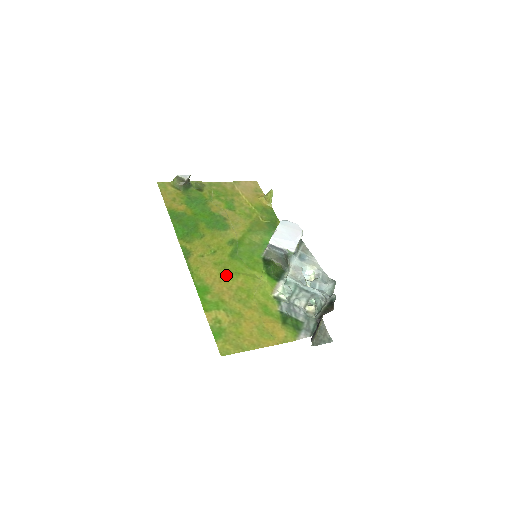
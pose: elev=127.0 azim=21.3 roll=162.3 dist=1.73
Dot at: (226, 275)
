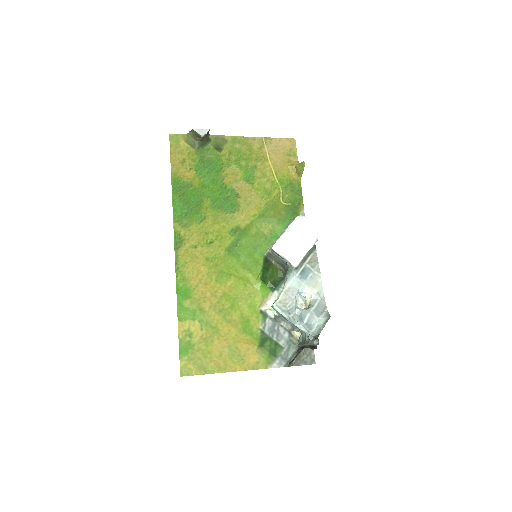
Dot at: (215, 276)
